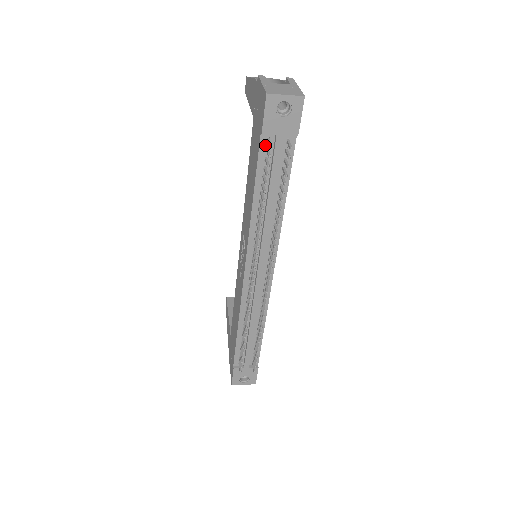
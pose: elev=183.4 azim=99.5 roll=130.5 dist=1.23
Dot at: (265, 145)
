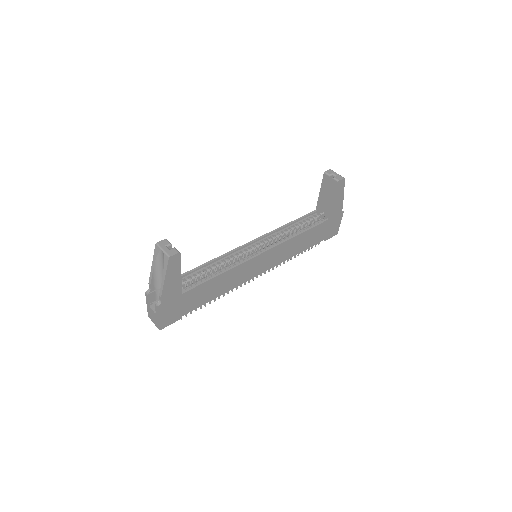
Dot at: occluded
